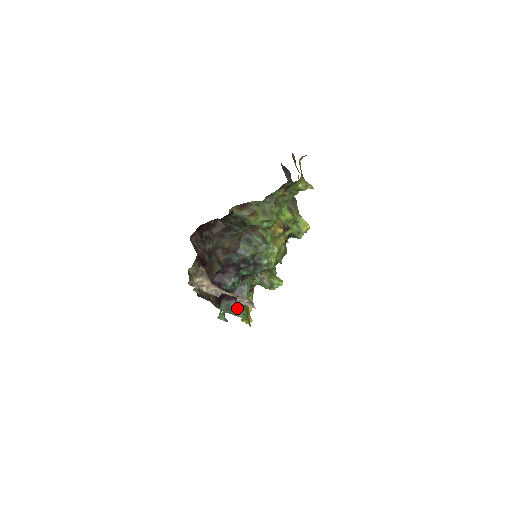
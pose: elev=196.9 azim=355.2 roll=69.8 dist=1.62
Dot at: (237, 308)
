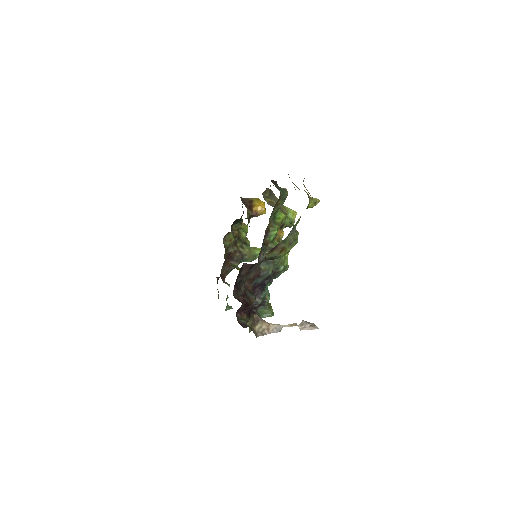
Dot at: (264, 311)
